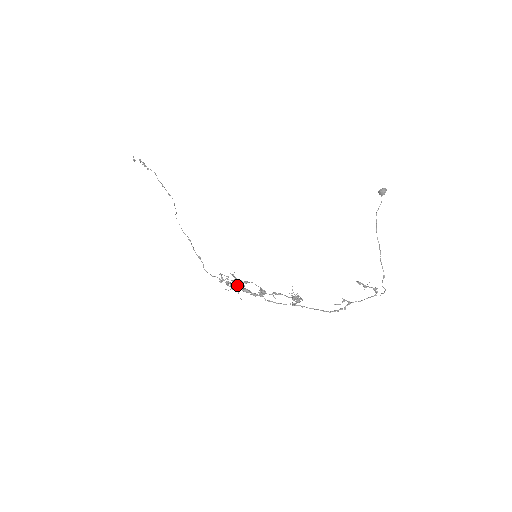
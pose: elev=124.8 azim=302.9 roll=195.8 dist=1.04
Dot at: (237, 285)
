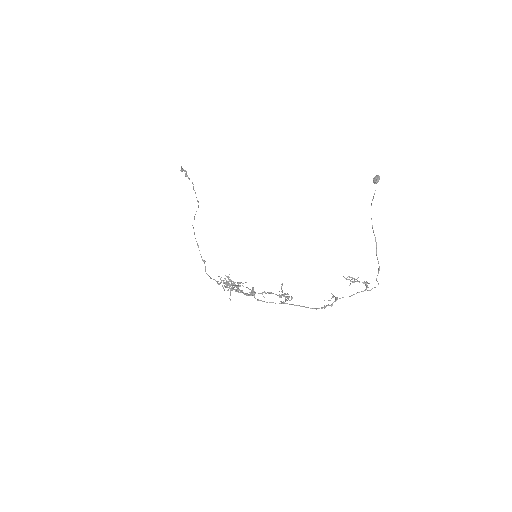
Dot at: (232, 286)
